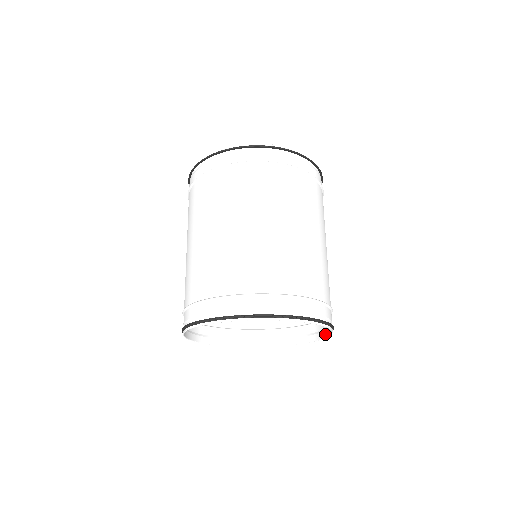
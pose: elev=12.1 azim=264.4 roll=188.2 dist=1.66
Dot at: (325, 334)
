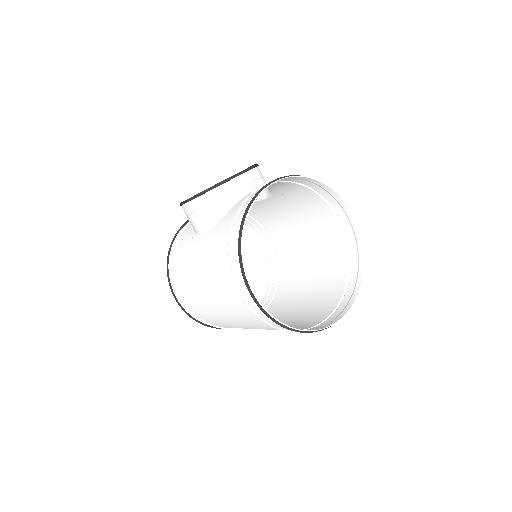
Dot at: (259, 235)
